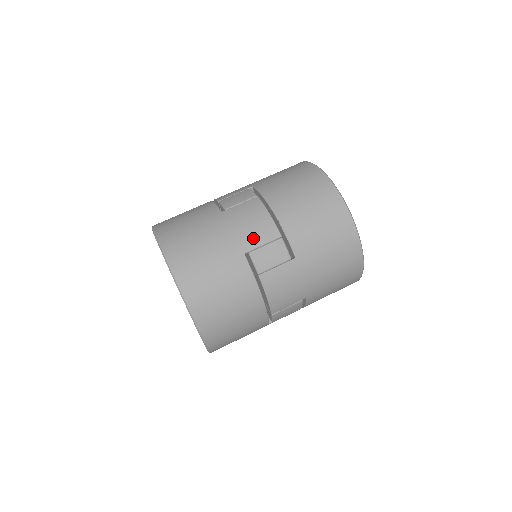
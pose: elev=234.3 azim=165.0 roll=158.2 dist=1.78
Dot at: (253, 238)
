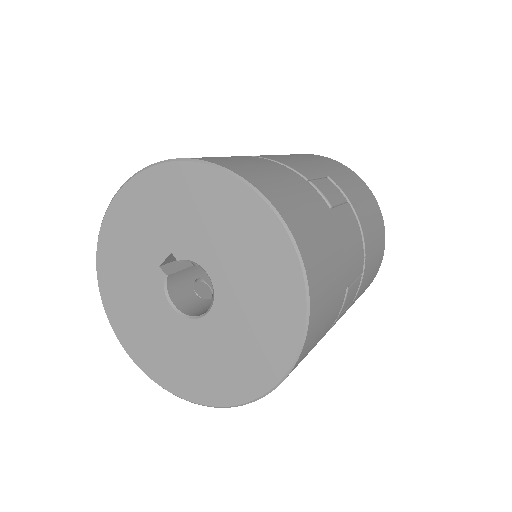
Dot at: (354, 268)
